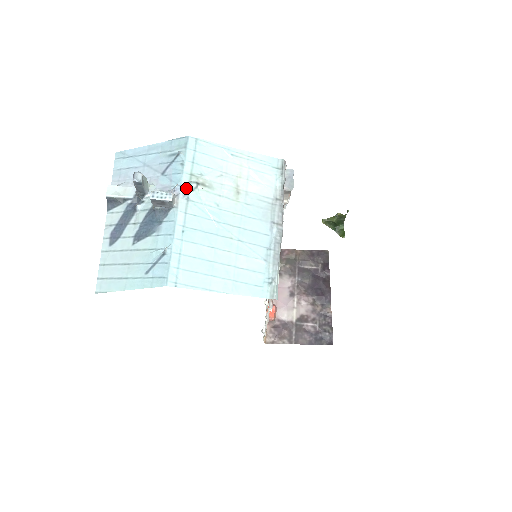
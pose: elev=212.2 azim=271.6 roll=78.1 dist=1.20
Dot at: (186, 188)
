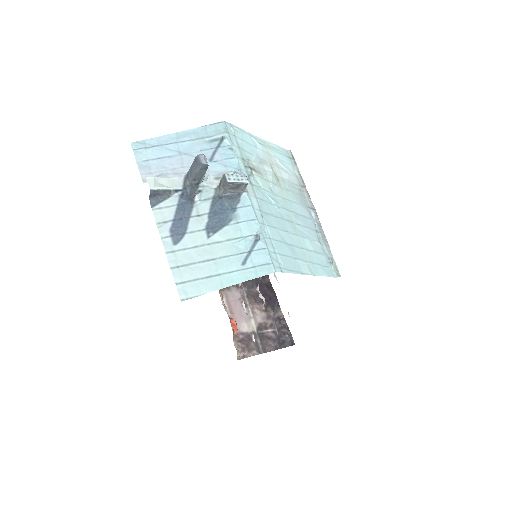
Dot at: (245, 172)
